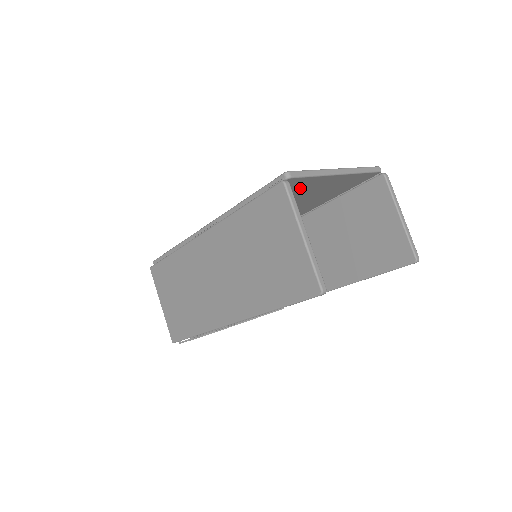
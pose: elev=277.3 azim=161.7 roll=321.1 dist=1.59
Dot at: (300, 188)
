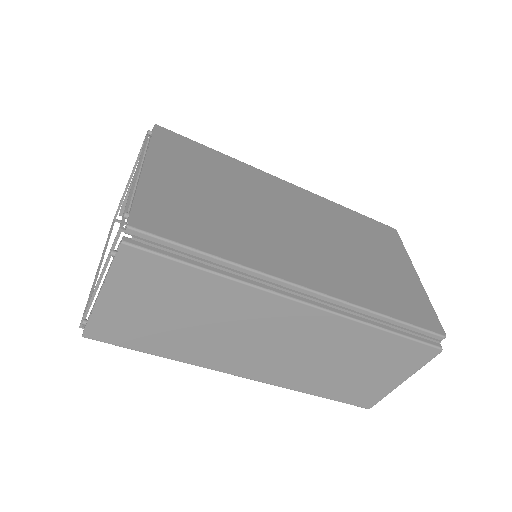
Dot at: occluded
